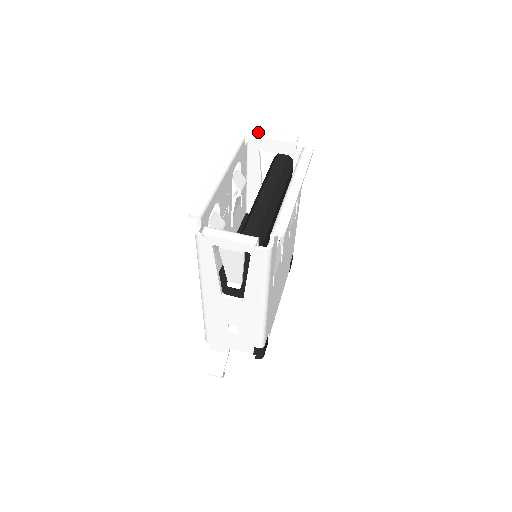
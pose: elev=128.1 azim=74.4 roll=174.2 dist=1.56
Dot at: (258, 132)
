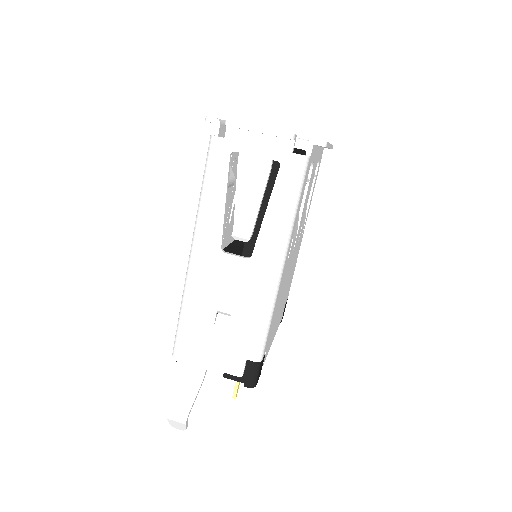
Dot at: occluded
